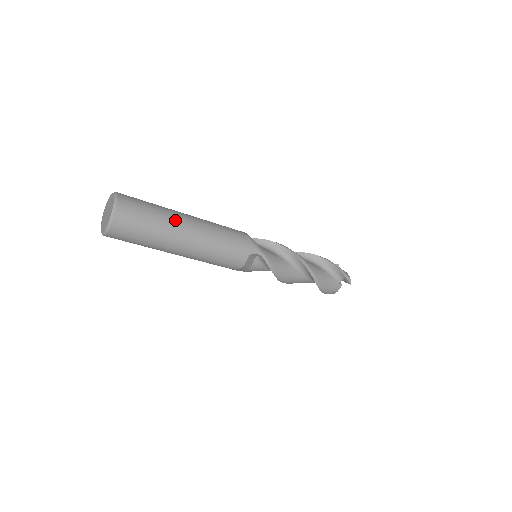
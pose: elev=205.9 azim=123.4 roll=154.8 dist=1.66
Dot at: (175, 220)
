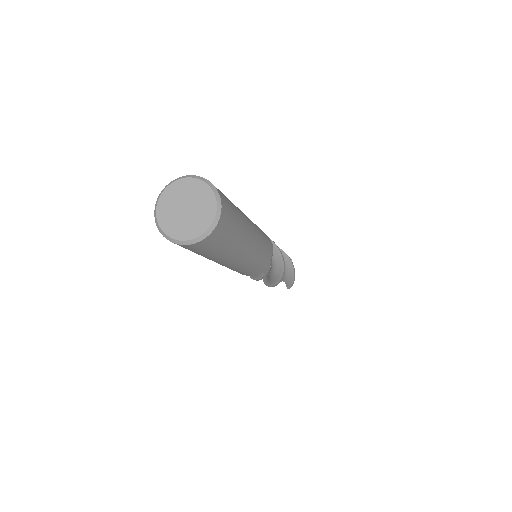
Dot at: (243, 245)
